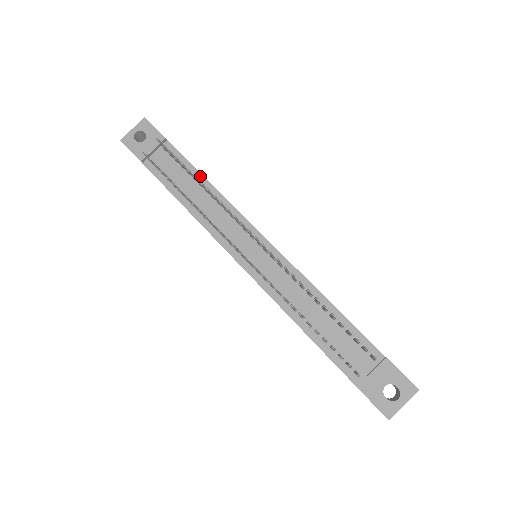
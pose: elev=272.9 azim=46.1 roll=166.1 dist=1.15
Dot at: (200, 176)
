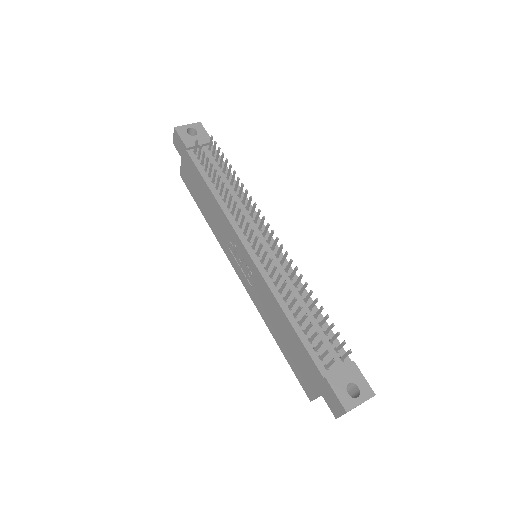
Dot at: occluded
